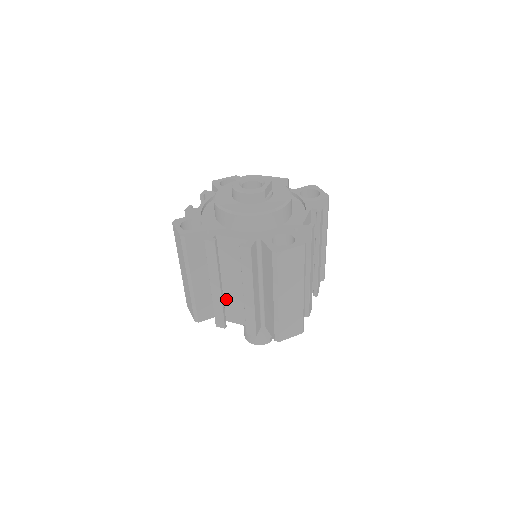
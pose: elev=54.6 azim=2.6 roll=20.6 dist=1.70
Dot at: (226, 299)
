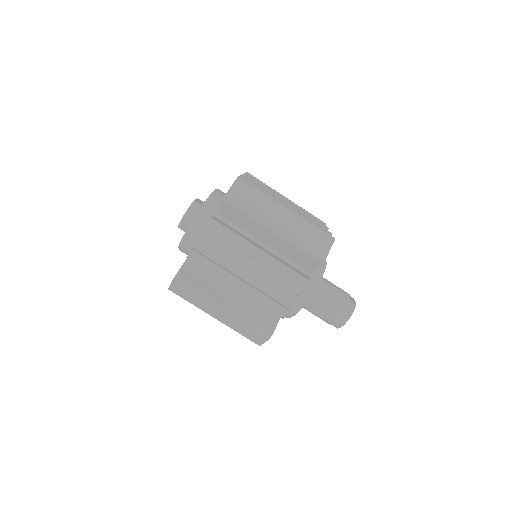
Dot at: (262, 290)
